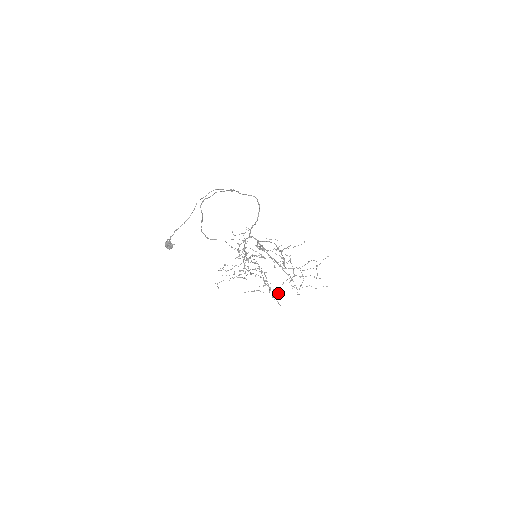
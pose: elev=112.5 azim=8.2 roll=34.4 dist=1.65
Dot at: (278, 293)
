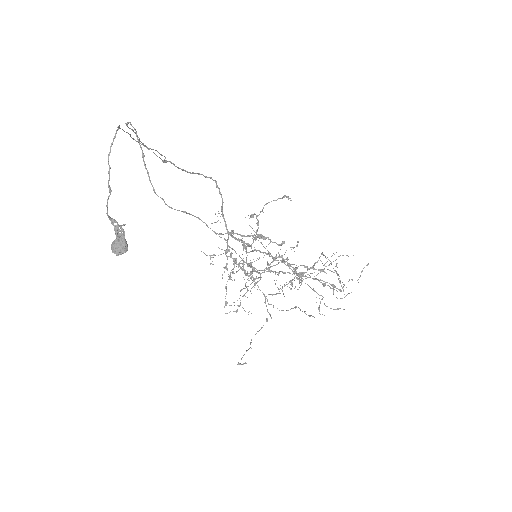
Dot at: (321, 270)
